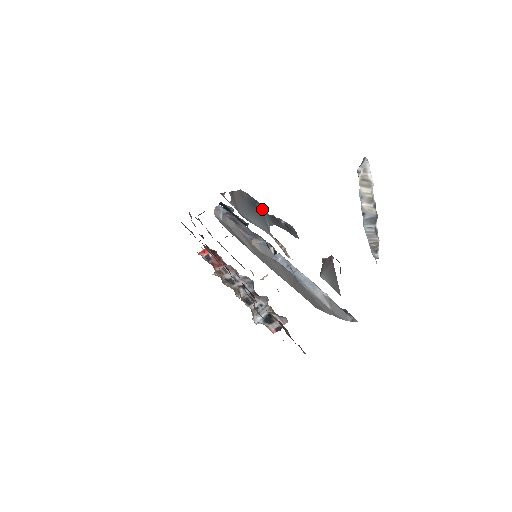
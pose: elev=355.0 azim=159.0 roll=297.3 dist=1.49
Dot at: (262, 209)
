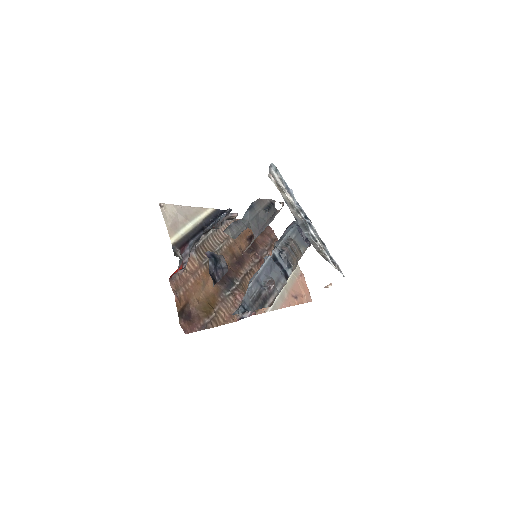
Dot at: (245, 214)
